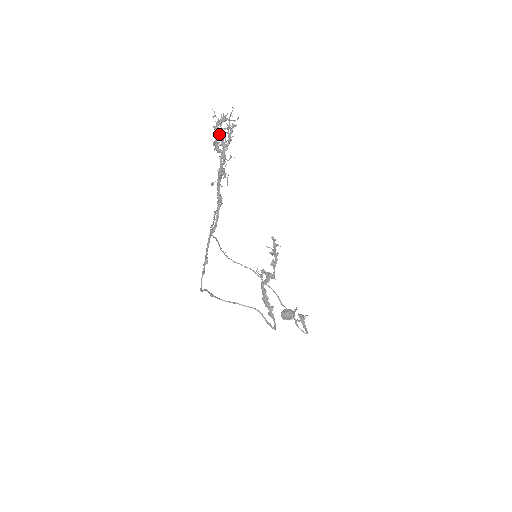
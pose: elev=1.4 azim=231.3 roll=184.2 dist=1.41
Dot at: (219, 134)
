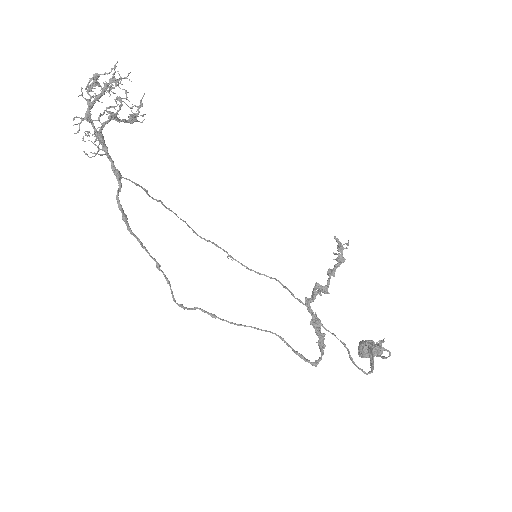
Dot at: (82, 93)
